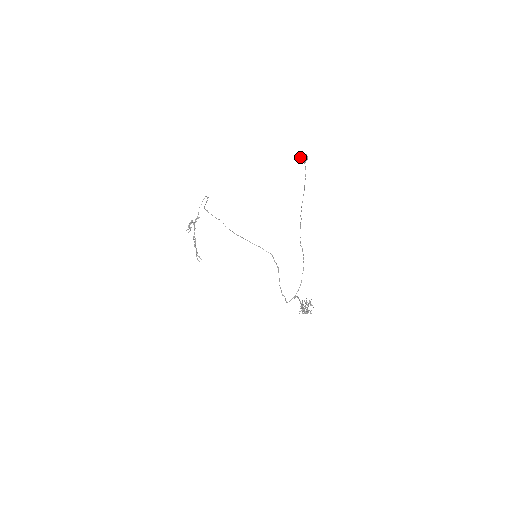
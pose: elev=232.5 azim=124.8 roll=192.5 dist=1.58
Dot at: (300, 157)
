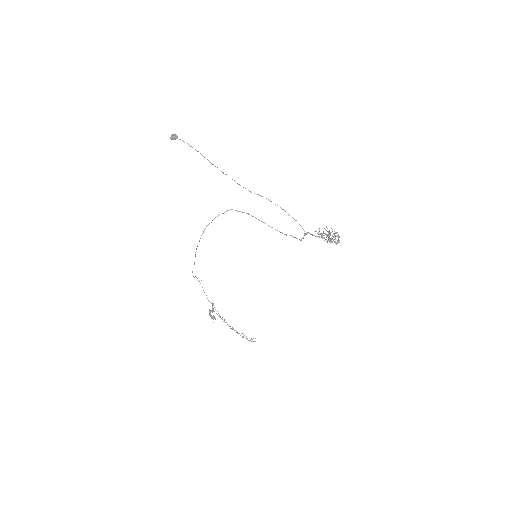
Dot at: (171, 139)
